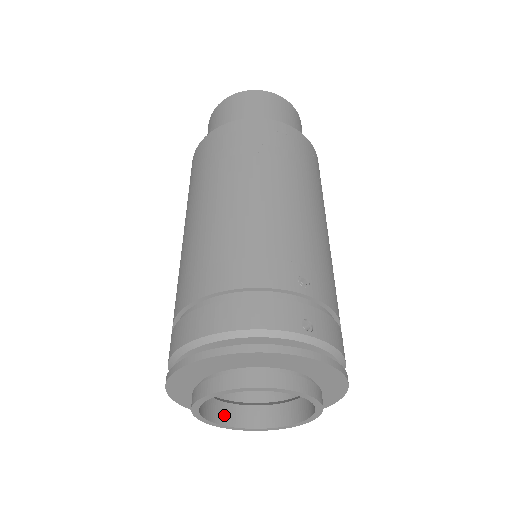
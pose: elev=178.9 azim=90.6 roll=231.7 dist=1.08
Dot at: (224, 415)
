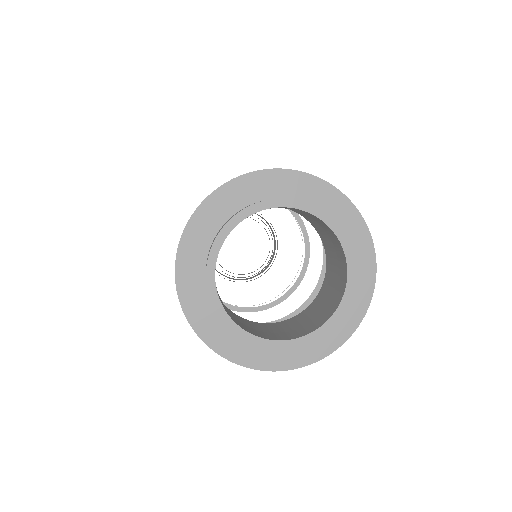
Dot at: (229, 314)
